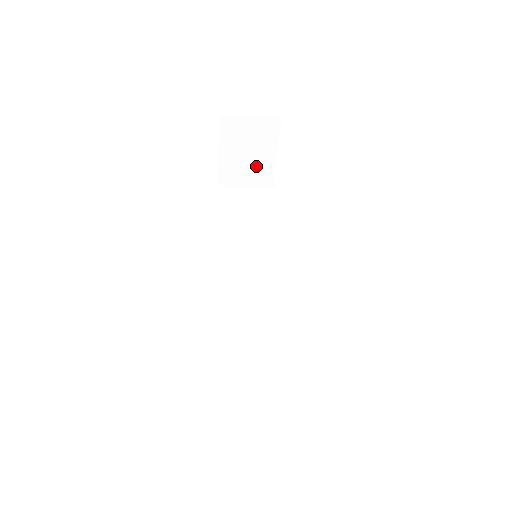
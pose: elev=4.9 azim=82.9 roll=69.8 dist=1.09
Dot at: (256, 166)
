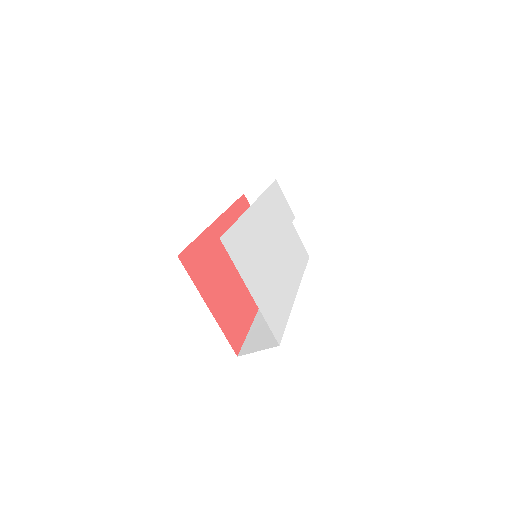
Dot at: occluded
